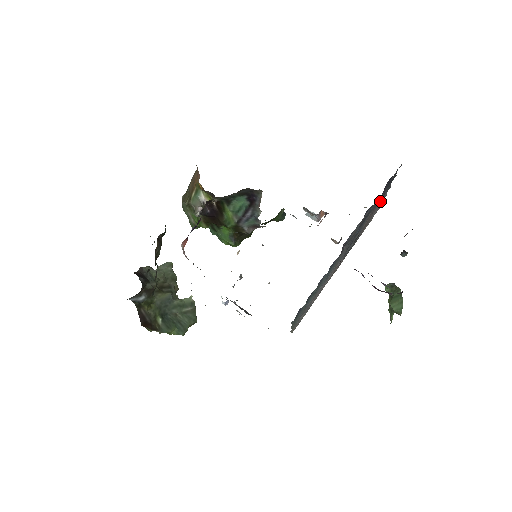
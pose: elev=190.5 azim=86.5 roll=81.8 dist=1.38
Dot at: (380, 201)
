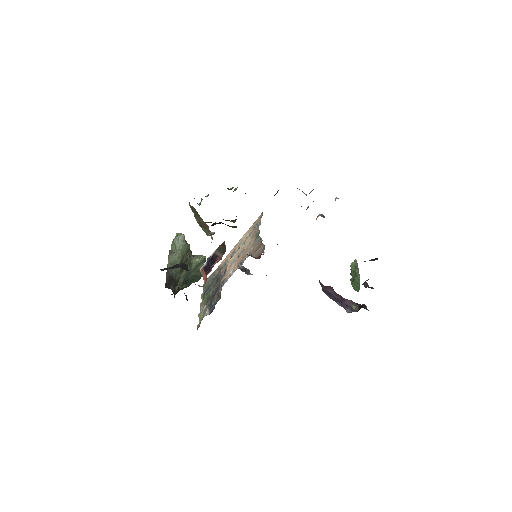
Dot at: occluded
